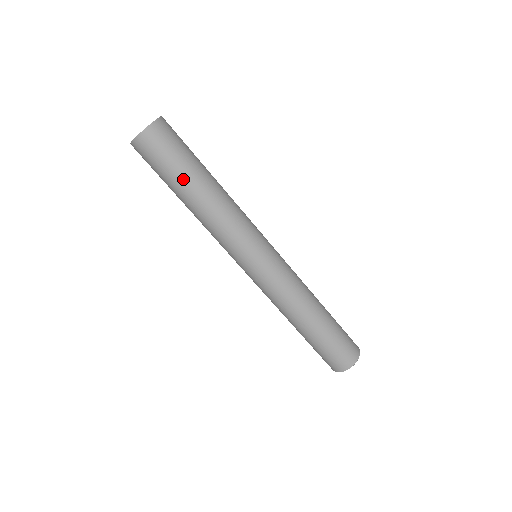
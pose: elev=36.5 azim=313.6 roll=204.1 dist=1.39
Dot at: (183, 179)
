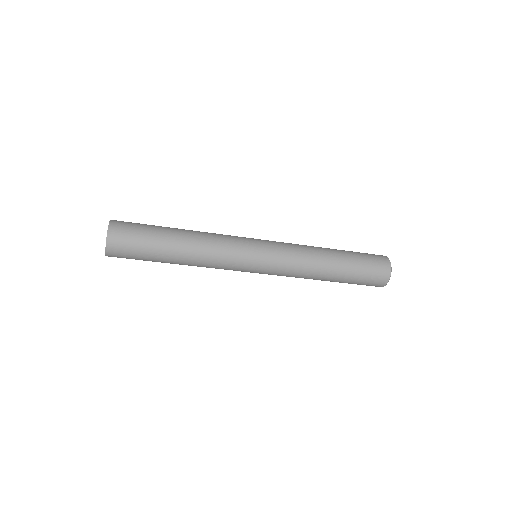
Dot at: (161, 246)
